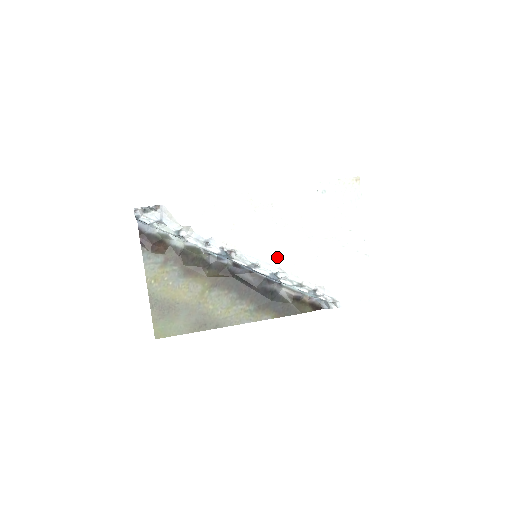
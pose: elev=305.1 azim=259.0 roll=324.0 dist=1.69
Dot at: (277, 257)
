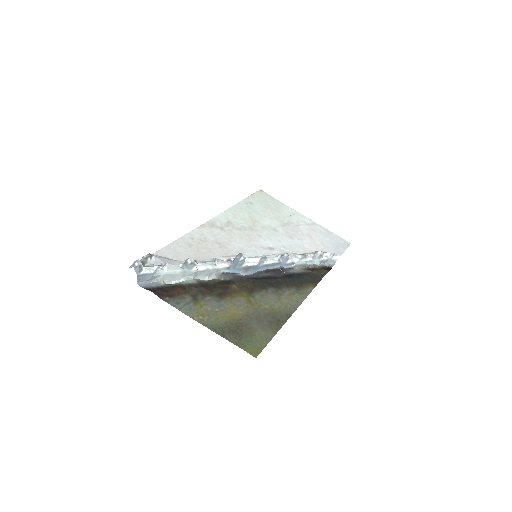
Dot at: (270, 249)
